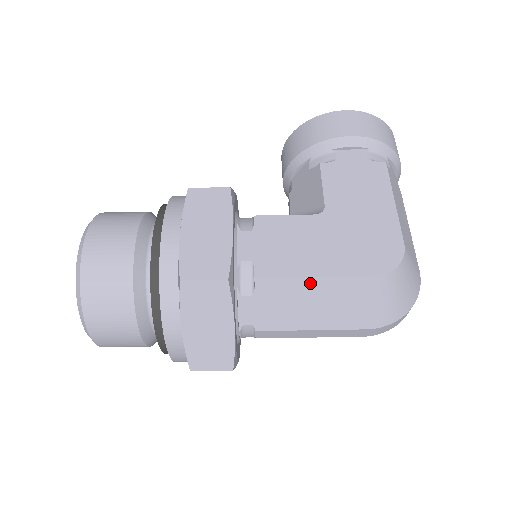
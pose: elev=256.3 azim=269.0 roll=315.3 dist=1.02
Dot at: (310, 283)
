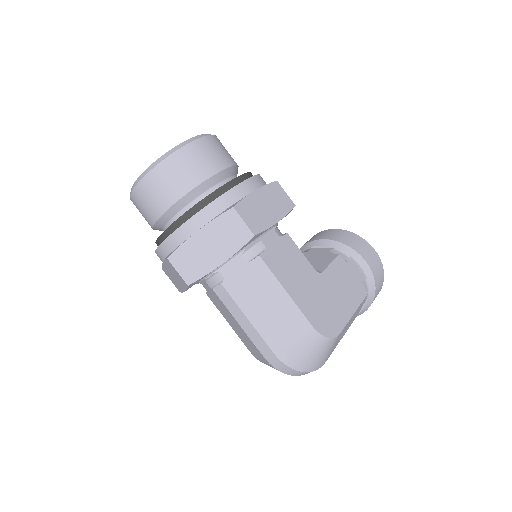
Dot at: (280, 292)
